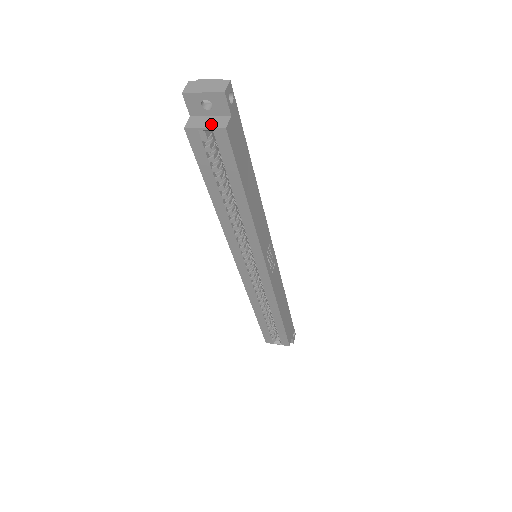
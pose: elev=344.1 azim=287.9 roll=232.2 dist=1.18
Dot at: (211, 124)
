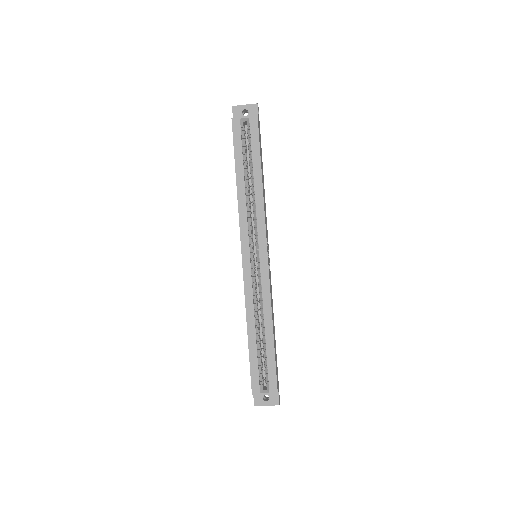
Dot at: (248, 117)
